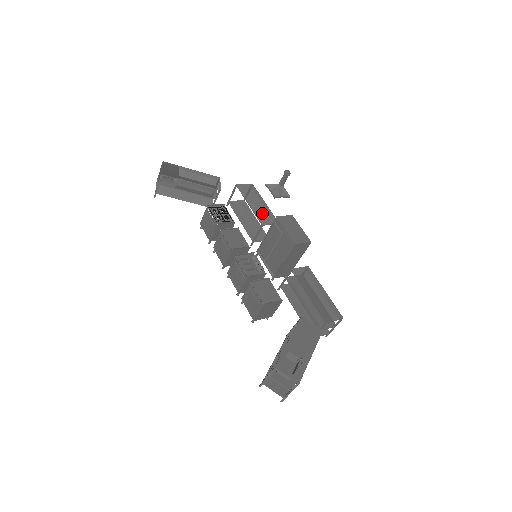
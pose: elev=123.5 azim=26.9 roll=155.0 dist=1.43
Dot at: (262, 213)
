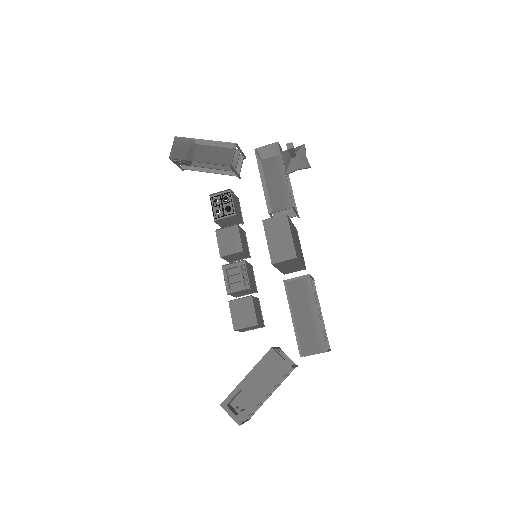
Dot at: (274, 193)
